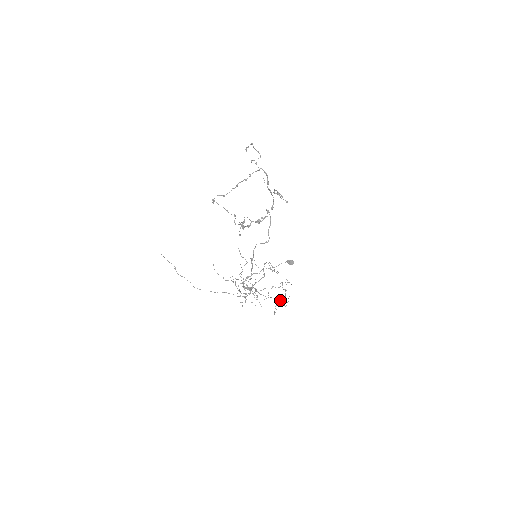
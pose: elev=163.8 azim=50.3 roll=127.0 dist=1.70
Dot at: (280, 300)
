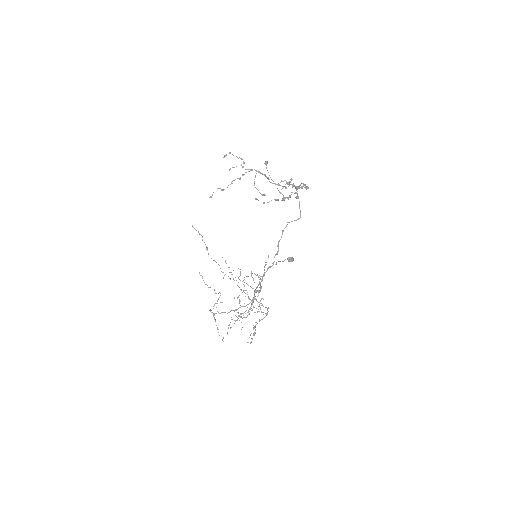
Dot at: (260, 320)
